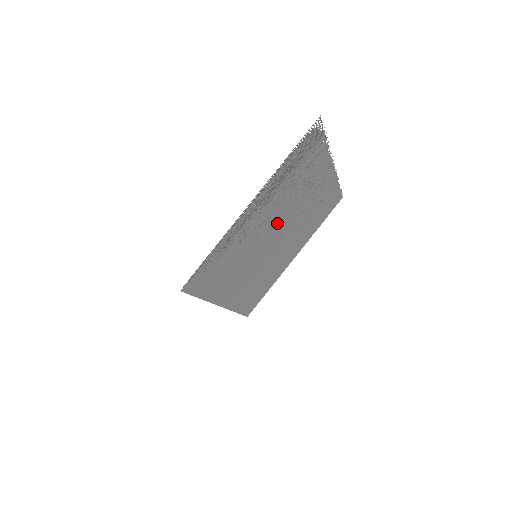
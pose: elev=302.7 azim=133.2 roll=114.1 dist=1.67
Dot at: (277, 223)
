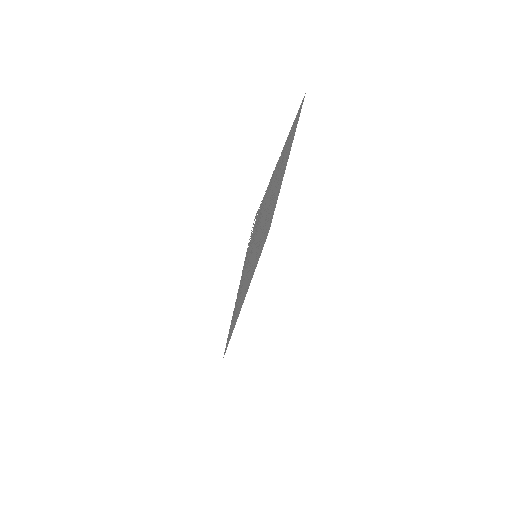
Dot at: occluded
